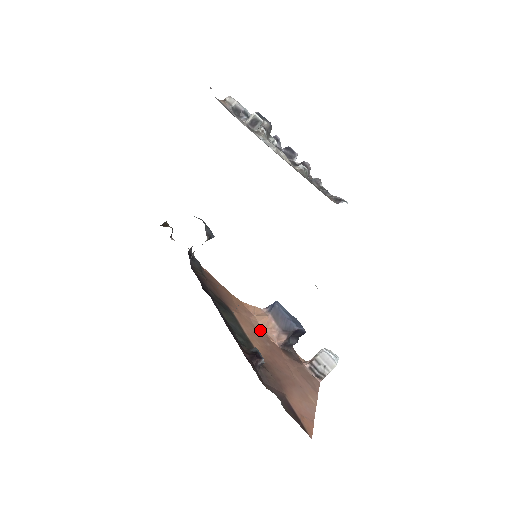
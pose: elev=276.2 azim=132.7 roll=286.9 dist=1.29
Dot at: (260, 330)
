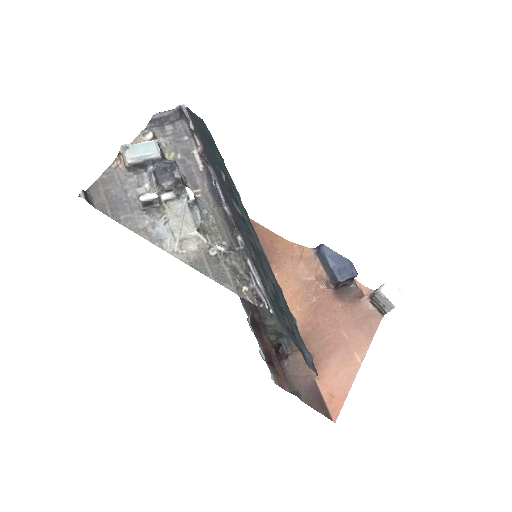
Dot at: (307, 280)
